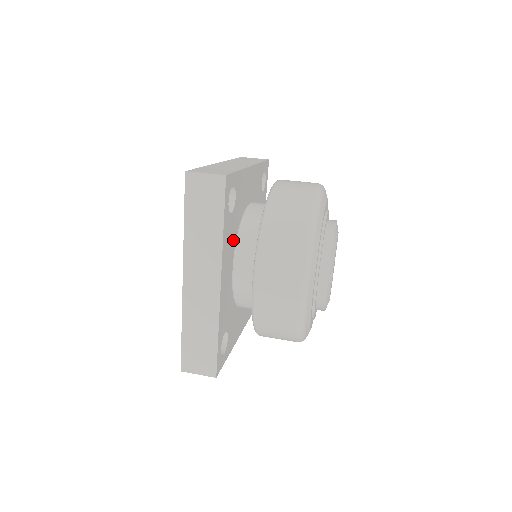
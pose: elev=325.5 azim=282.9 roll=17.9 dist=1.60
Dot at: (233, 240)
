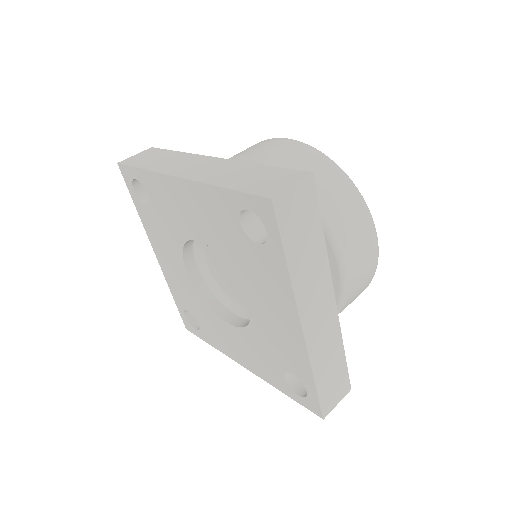
Dot at: occluded
